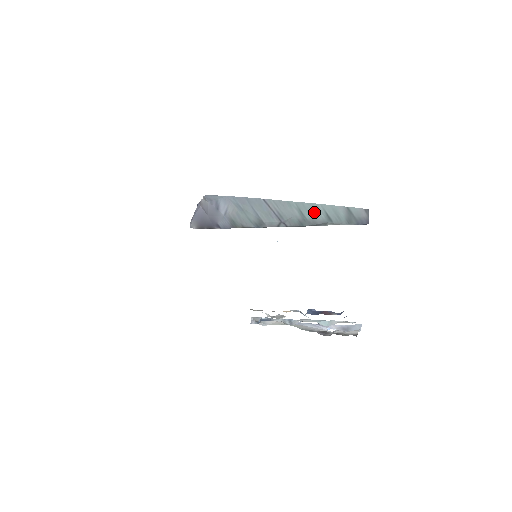
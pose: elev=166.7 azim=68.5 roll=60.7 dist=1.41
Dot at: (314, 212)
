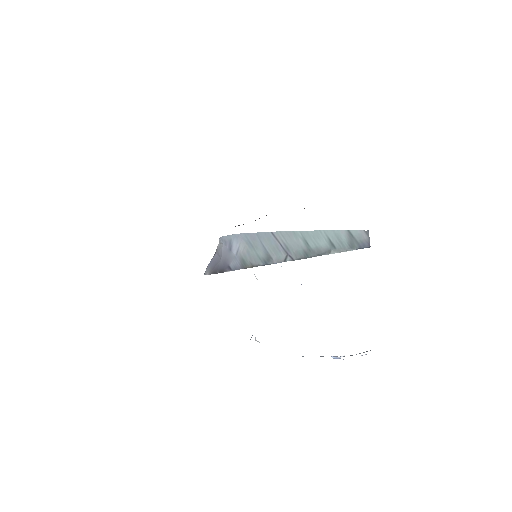
Dot at: (318, 240)
